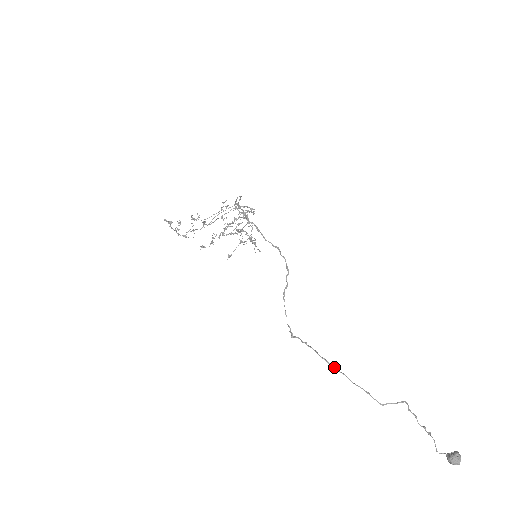
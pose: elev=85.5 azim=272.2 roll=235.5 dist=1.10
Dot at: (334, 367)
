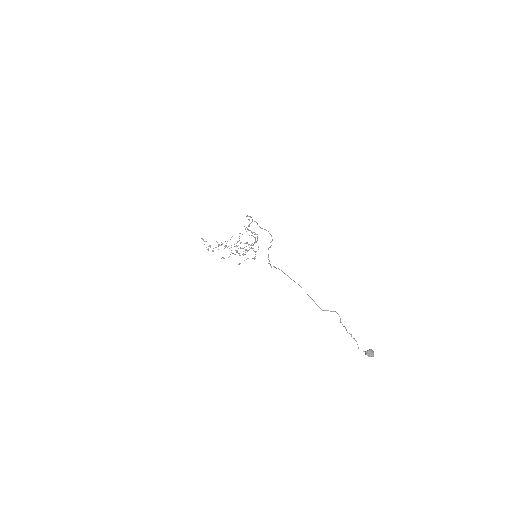
Dot at: (293, 280)
